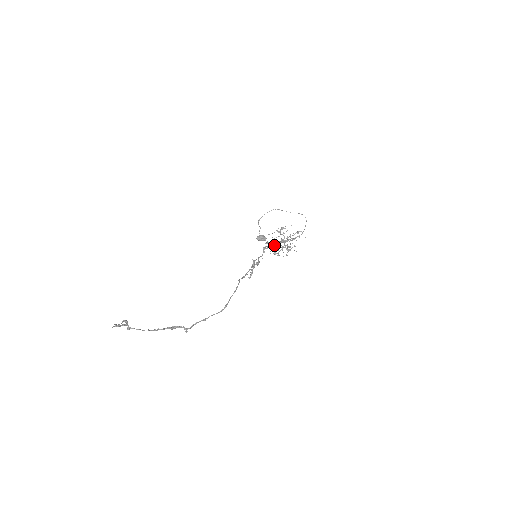
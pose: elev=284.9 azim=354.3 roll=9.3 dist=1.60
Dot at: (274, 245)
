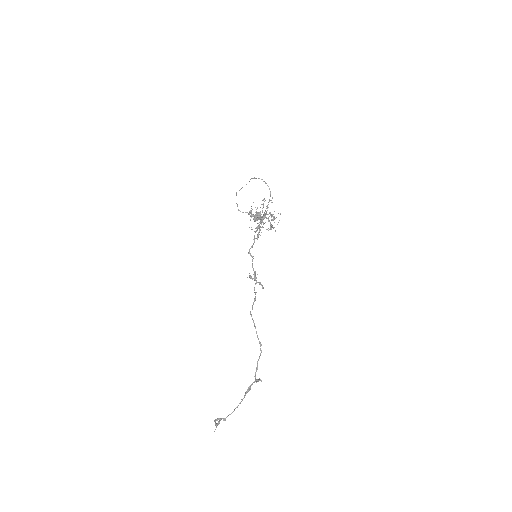
Dot at: (258, 233)
